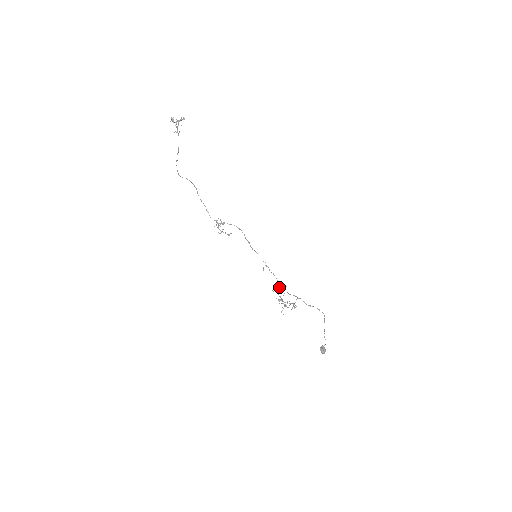
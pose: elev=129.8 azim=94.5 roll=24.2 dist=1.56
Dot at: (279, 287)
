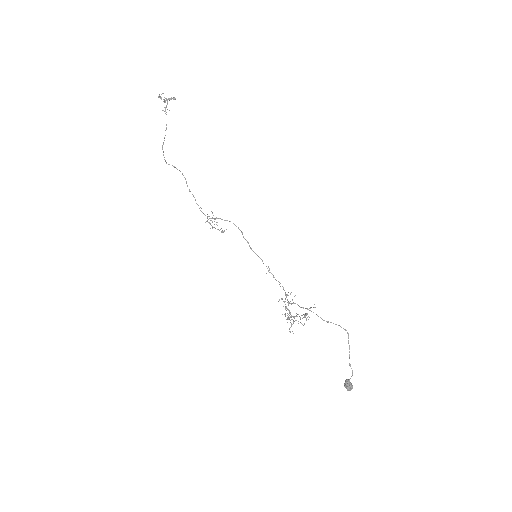
Dot at: (286, 297)
